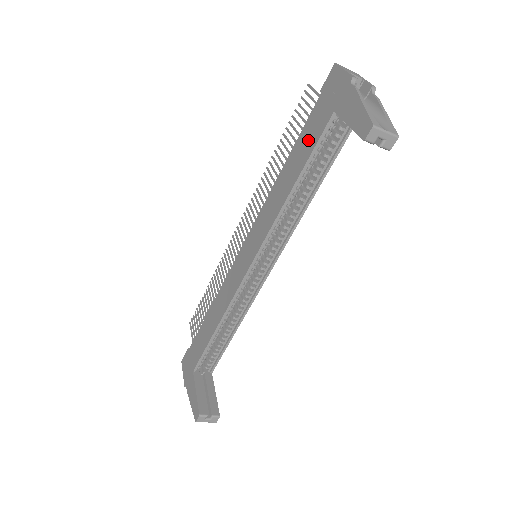
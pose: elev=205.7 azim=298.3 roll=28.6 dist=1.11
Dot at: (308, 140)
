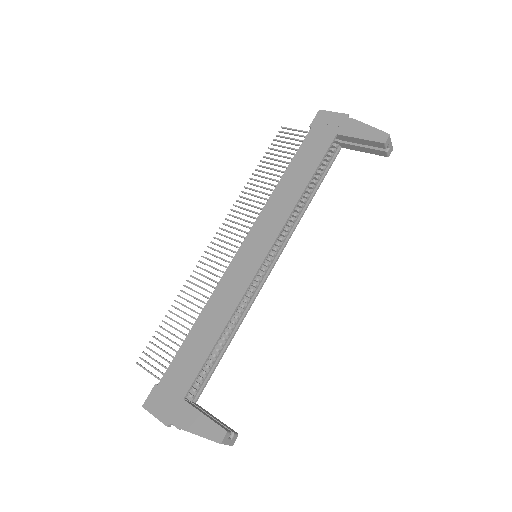
Dot at: (311, 155)
